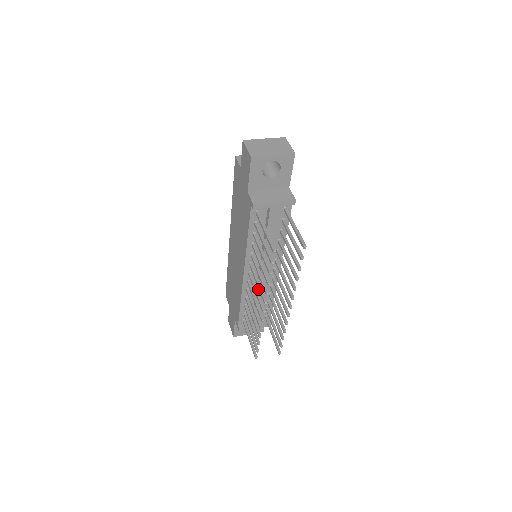
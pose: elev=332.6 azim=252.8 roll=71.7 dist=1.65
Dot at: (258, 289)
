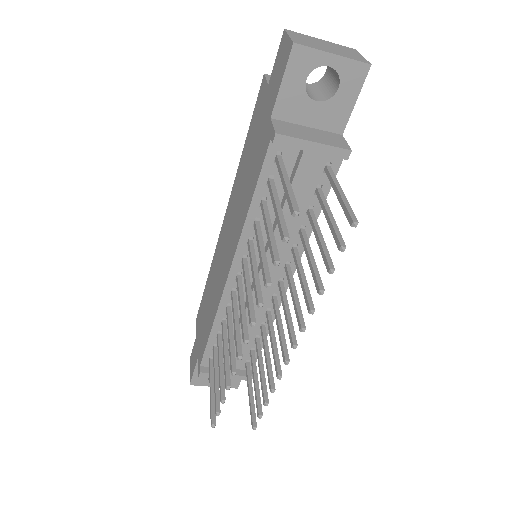
Dot at: (246, 309)
